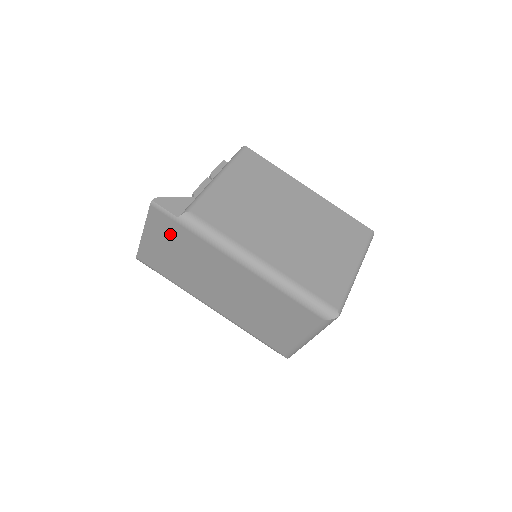
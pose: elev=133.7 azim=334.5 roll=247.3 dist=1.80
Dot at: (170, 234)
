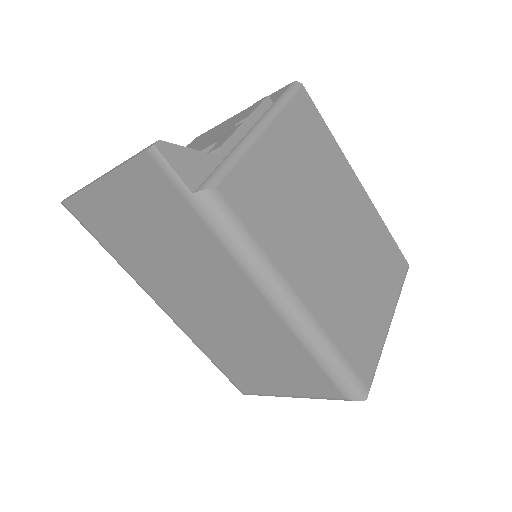
Dot at: (158, 207)
